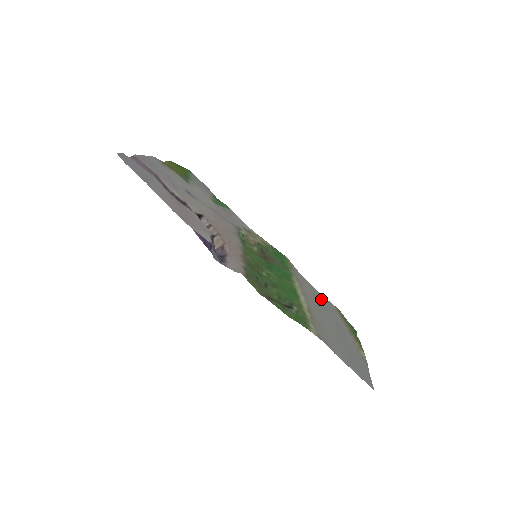
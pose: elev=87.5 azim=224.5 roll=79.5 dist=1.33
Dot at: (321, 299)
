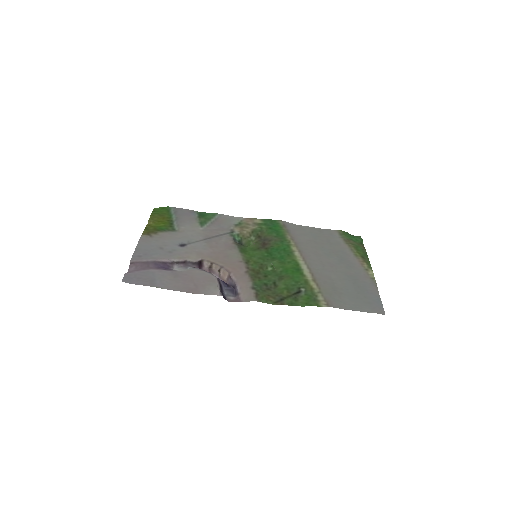
Dot at: (322, 237)
